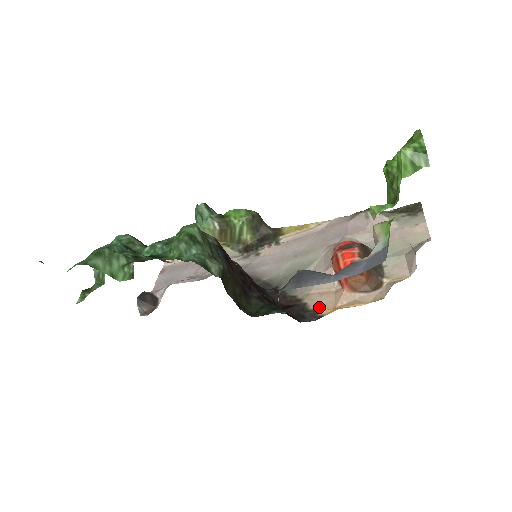
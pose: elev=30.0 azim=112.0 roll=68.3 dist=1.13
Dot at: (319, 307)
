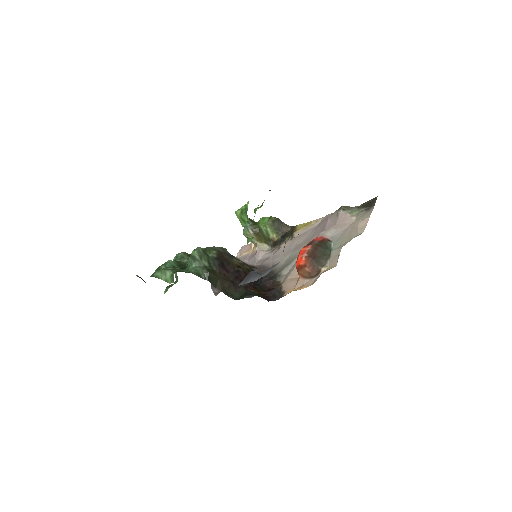
Dot at: (287, 290)
